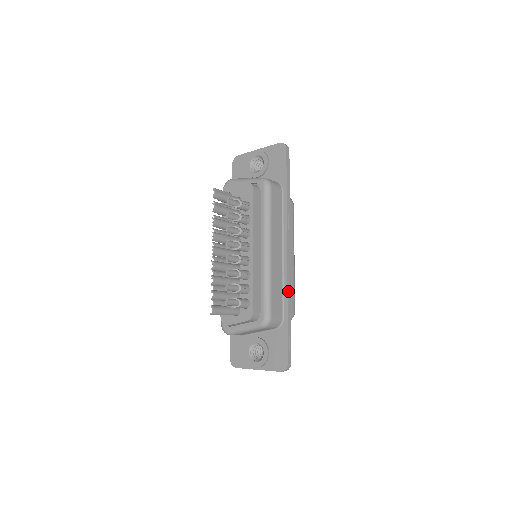
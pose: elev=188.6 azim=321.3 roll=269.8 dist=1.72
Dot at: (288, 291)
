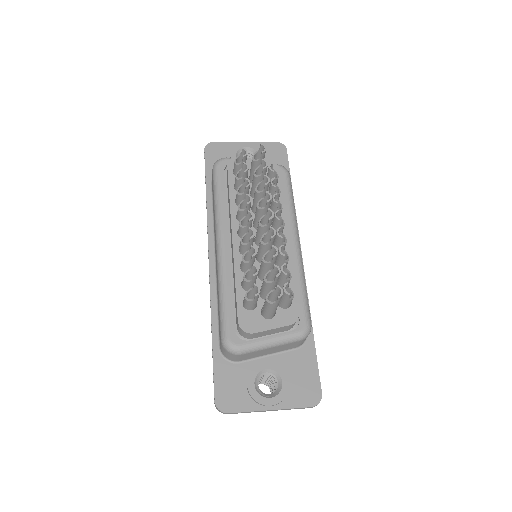
Dot at: (308, 301)
